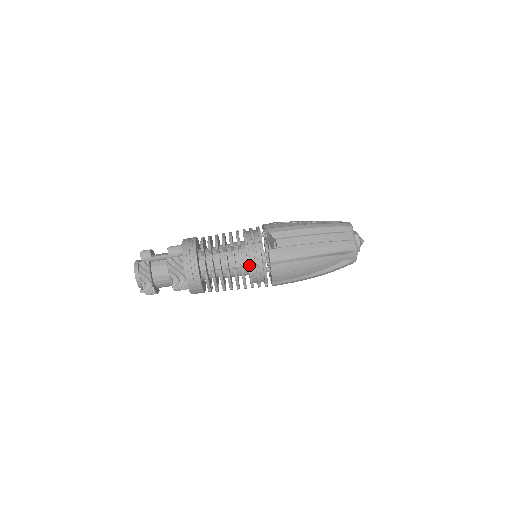
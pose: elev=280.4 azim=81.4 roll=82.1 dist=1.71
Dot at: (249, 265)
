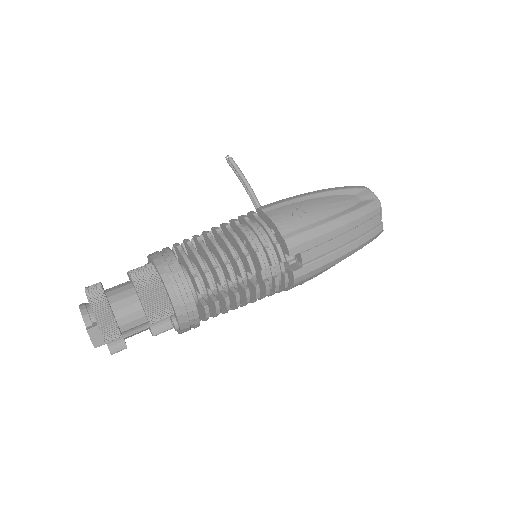
Dot at: (236, 222)
